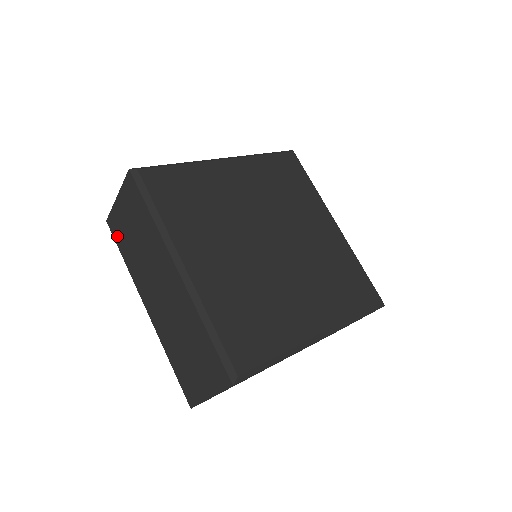
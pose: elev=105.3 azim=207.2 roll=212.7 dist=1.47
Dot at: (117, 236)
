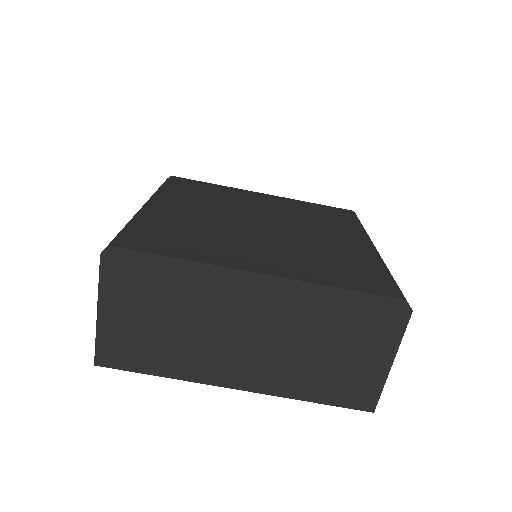
Dot at: (128, 361)
